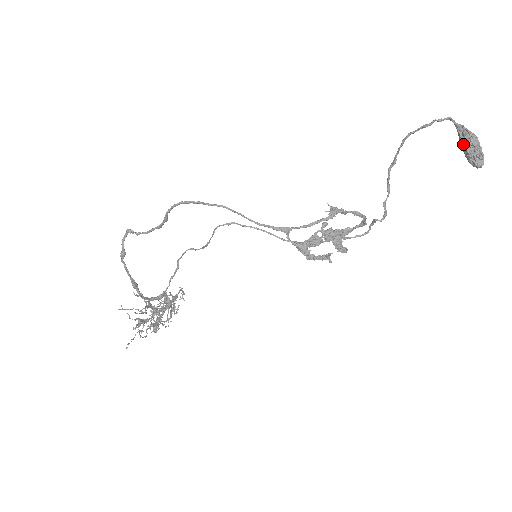
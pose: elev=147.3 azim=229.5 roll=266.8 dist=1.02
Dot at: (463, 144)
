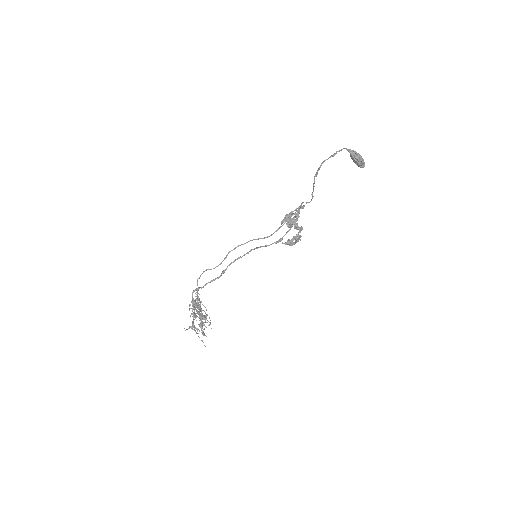
Dot at: (356, 161)
